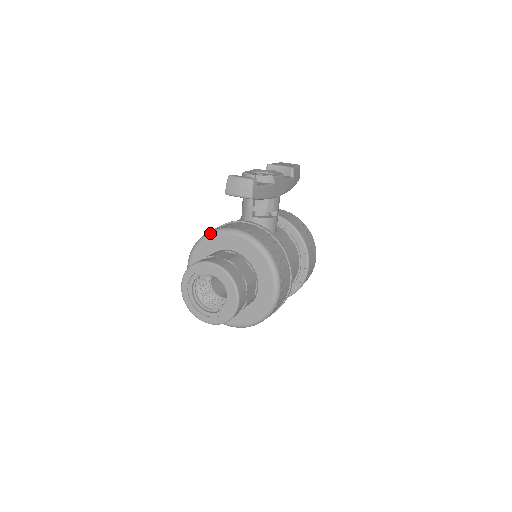
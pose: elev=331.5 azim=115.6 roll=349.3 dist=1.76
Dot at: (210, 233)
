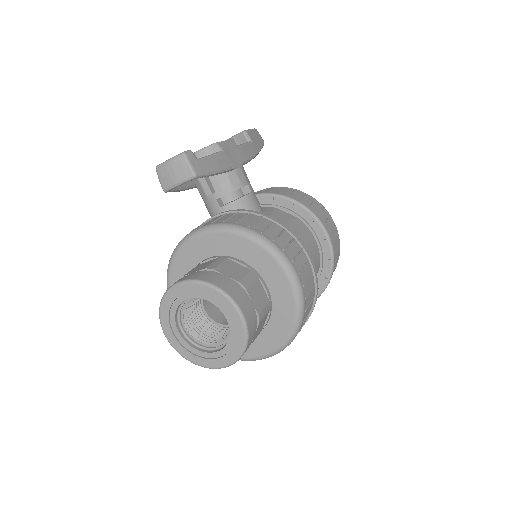
Dot at: (174, 252)
